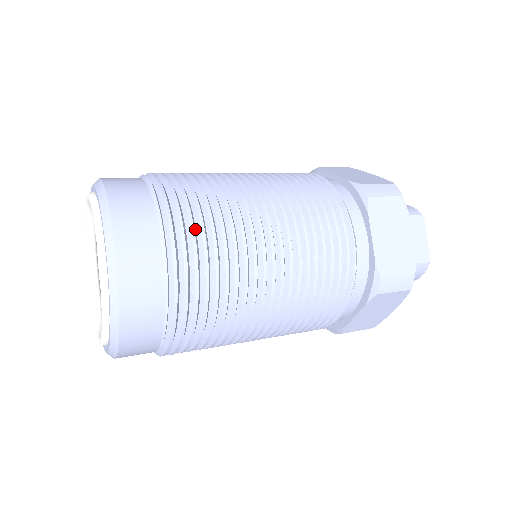
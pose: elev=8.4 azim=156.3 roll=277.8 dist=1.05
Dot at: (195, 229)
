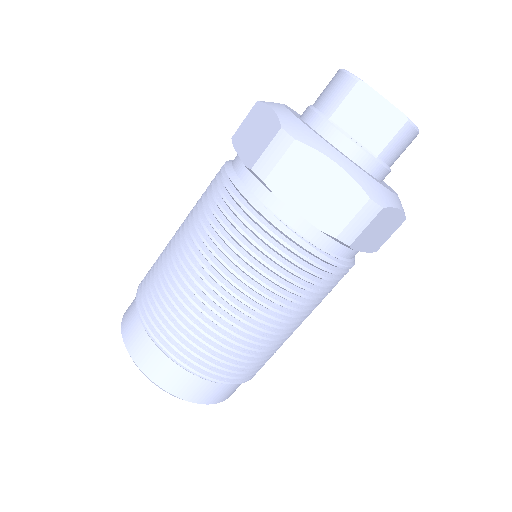
Dot at: (177, 334)
